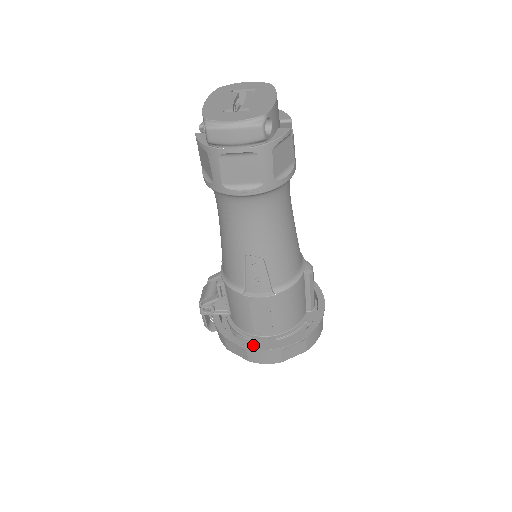
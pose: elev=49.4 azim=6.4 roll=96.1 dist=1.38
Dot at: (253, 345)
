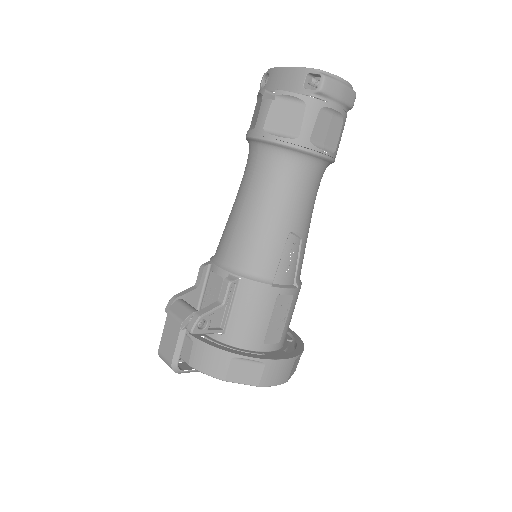
Dot at: (272, 356)
